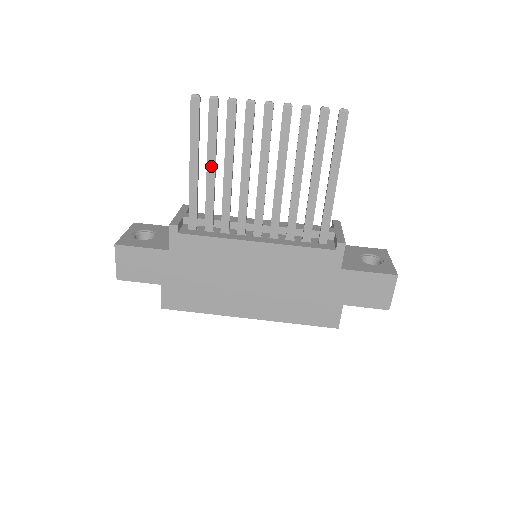
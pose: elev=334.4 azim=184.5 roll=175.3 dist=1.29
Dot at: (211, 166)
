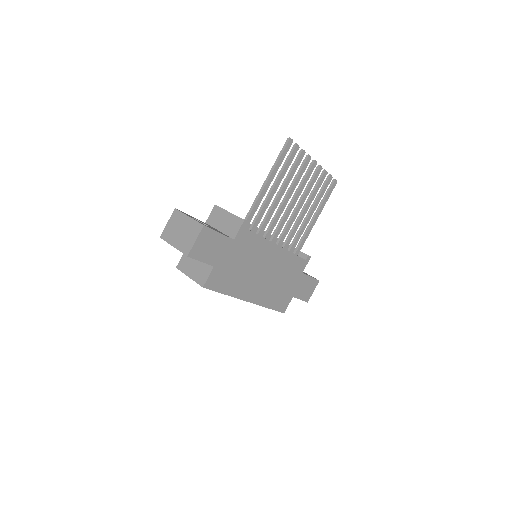
Dot at: (276, 187)
